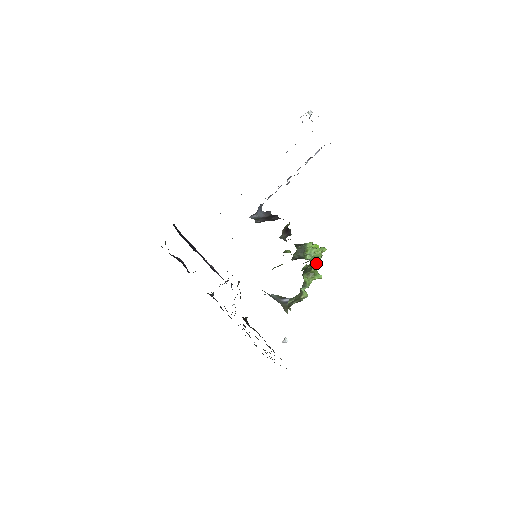
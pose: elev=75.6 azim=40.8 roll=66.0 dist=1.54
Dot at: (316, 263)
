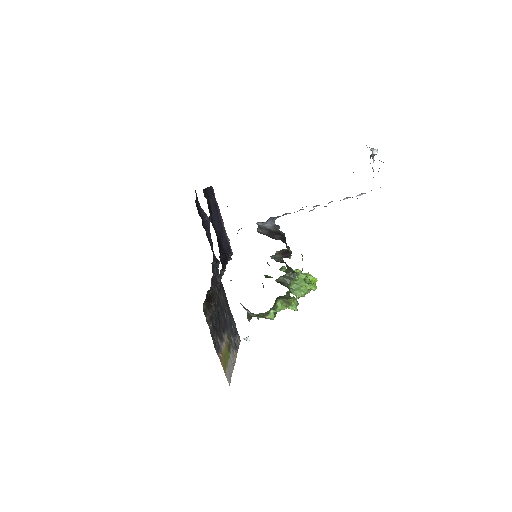
Dot at: occluded
